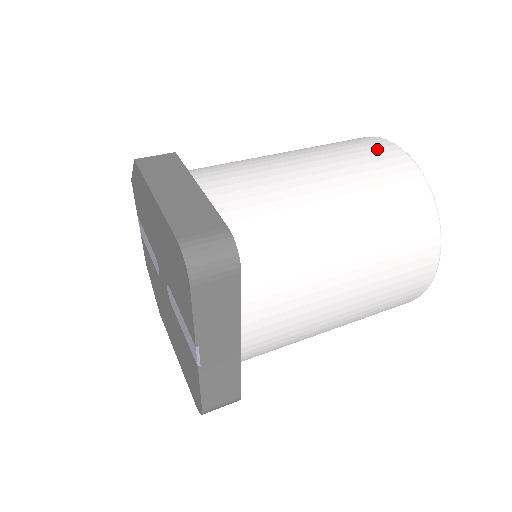
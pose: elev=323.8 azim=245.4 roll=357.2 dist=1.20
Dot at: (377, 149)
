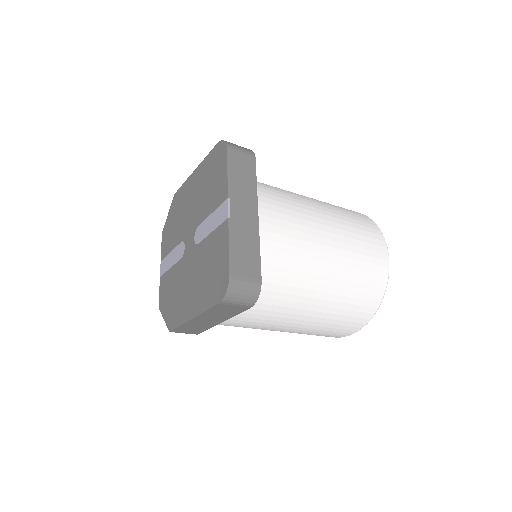
Dot at: occluded
